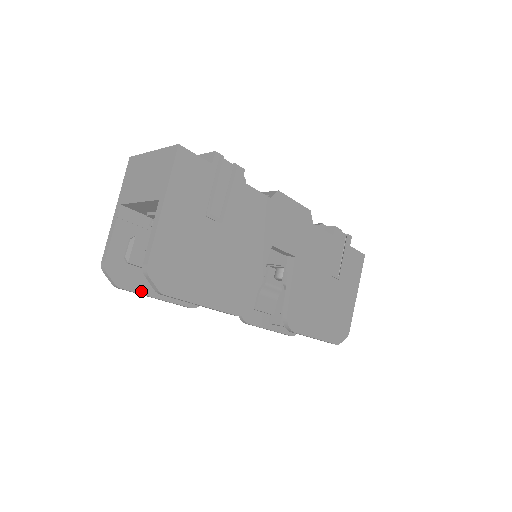
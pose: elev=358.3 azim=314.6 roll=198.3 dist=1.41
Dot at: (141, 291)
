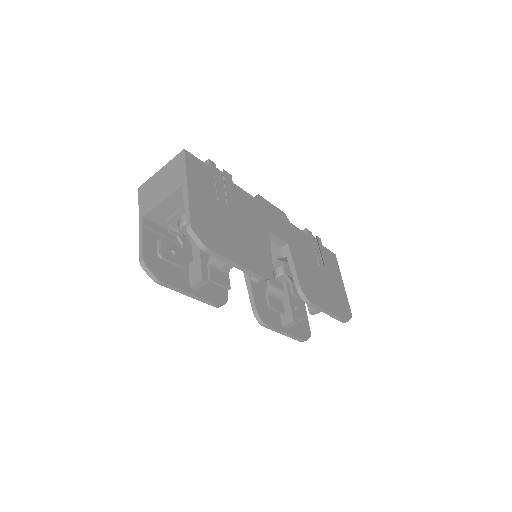
Dot at: (177, 286)
